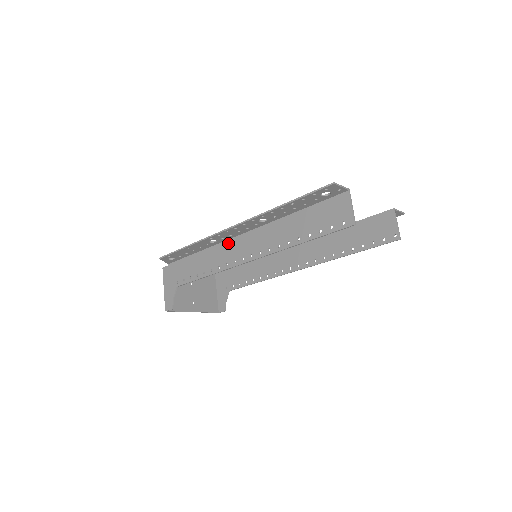
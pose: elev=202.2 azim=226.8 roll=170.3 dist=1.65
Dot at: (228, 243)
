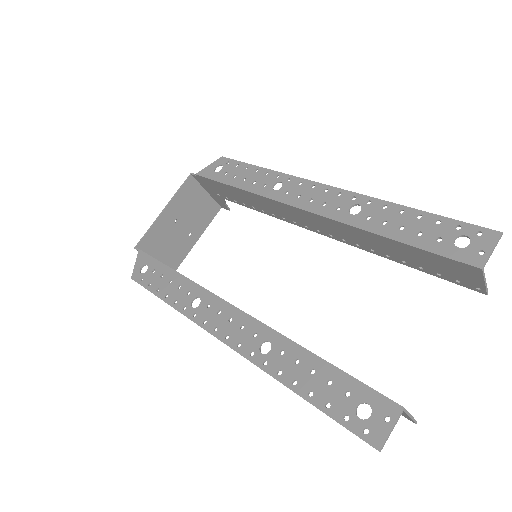
Dot at: occluded
